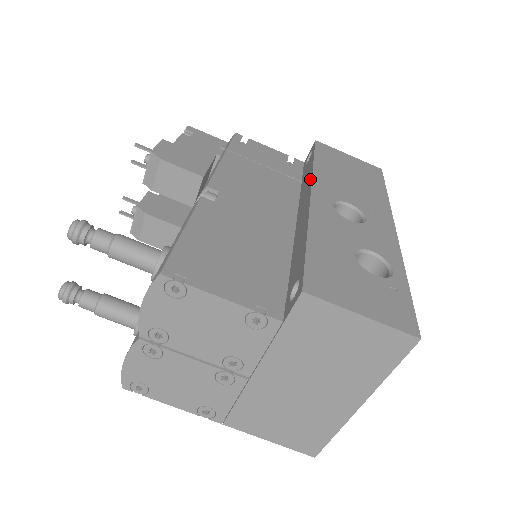
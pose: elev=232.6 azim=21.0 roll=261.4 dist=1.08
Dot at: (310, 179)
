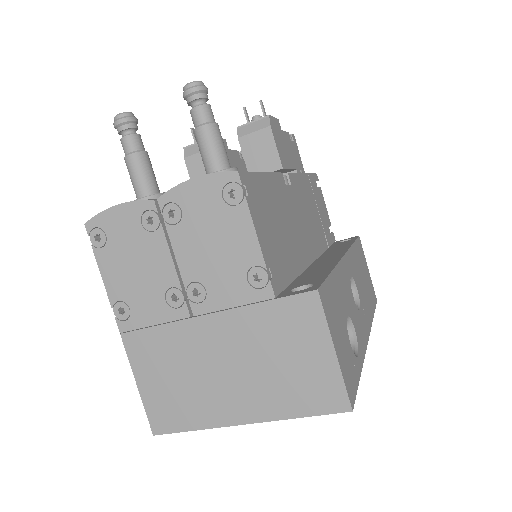
Dot at: (346, 248)
